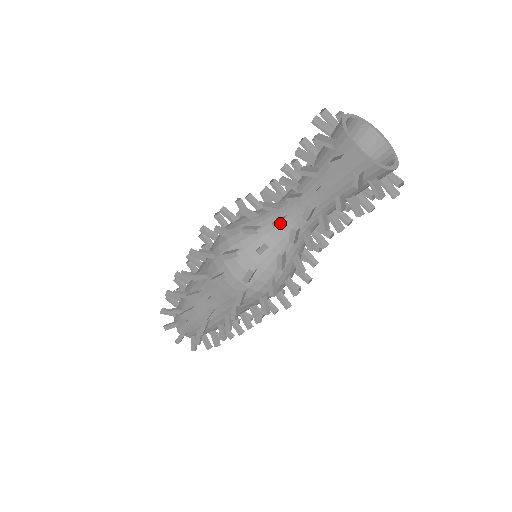
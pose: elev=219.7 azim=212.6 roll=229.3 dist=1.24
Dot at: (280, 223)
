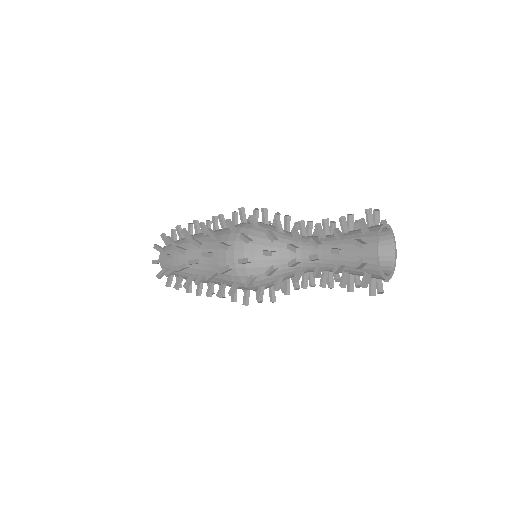
Dot at: (292, 248)
